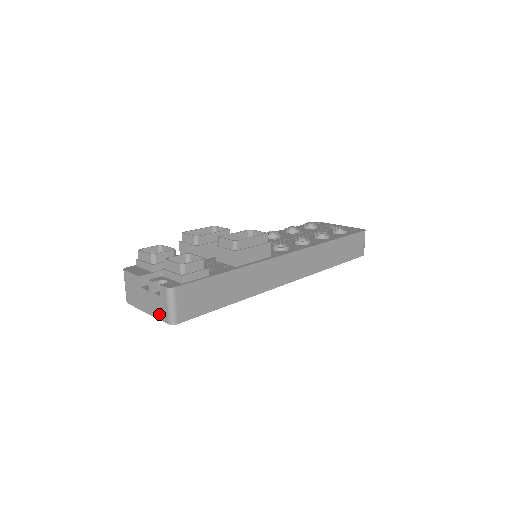
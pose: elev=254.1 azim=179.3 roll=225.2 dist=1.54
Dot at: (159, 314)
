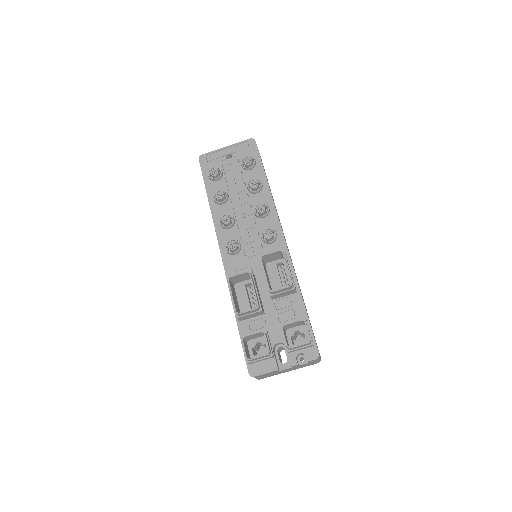
Dot at: occluded
